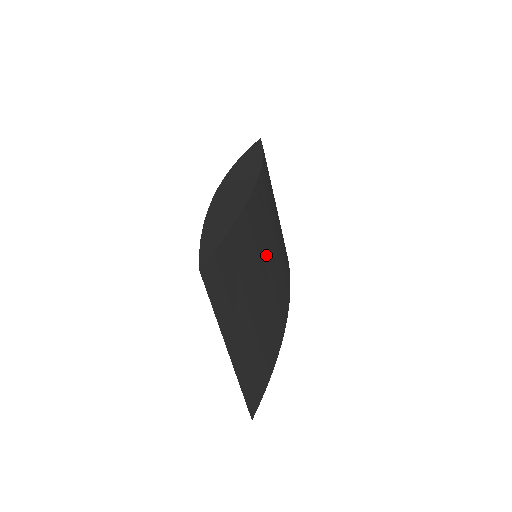
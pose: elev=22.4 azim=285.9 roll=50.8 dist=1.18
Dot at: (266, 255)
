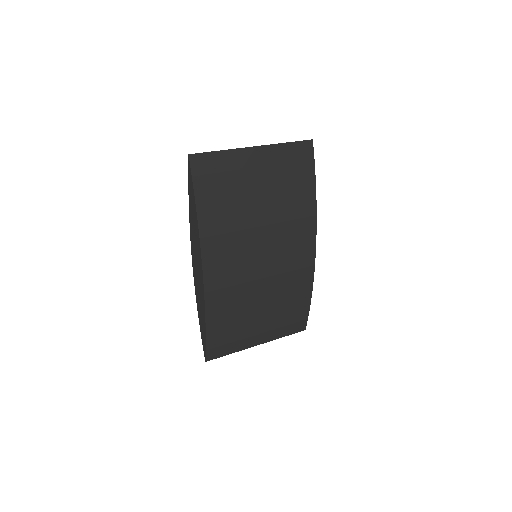
Dot at: (252, 282)
